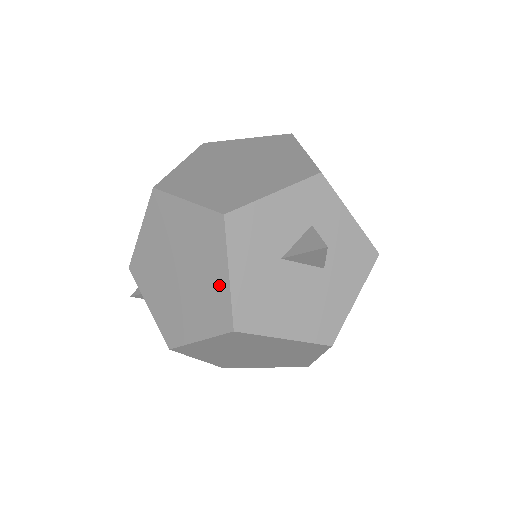
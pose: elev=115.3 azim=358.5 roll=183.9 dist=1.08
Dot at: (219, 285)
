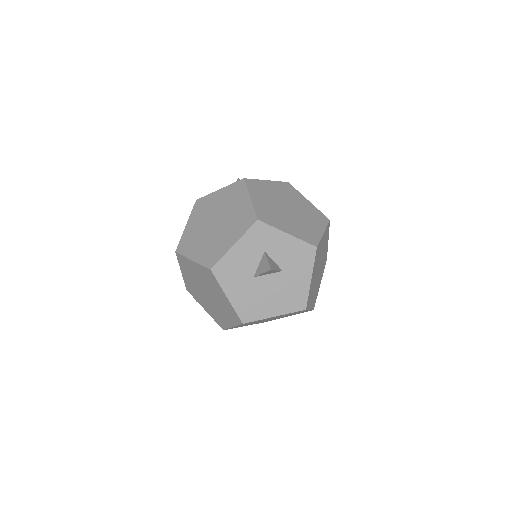
Dot at: (226, 302)
